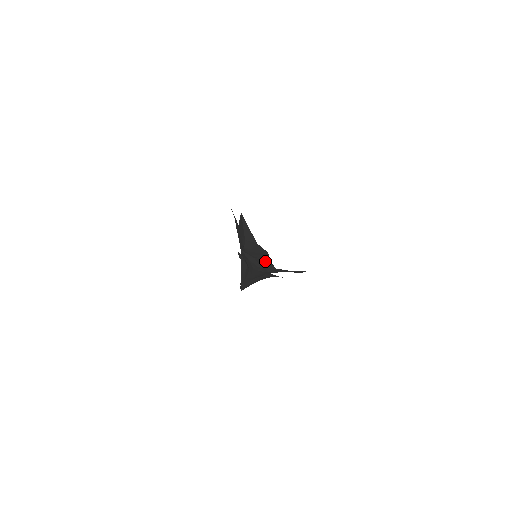
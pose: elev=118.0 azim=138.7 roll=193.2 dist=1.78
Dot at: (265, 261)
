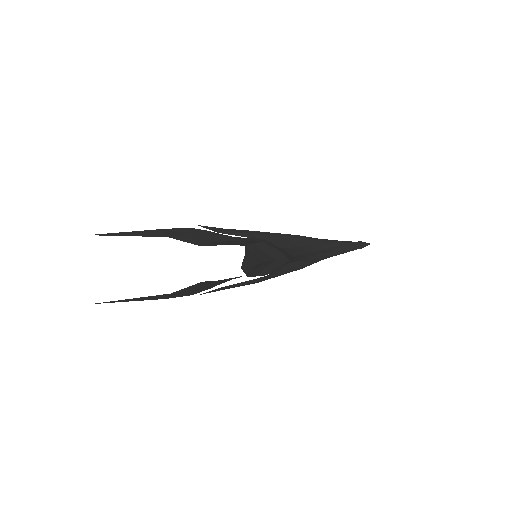
Dot at: occluded
